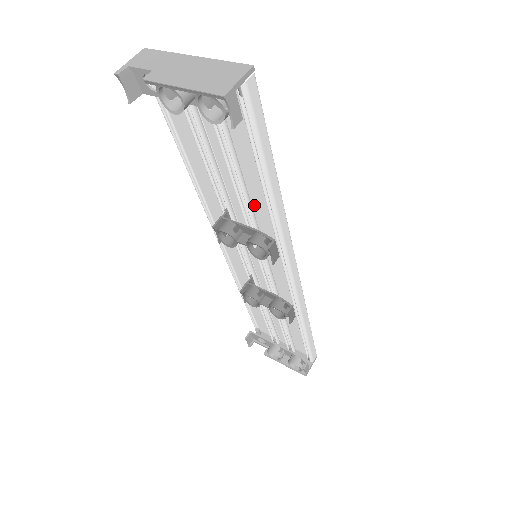
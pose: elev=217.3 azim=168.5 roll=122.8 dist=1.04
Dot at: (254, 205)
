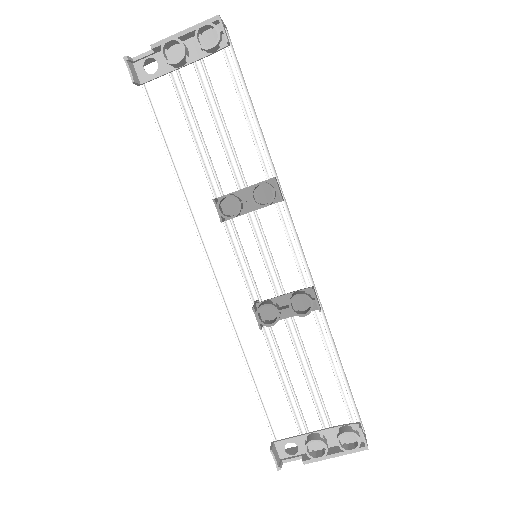
Dot at: (244, 170)
